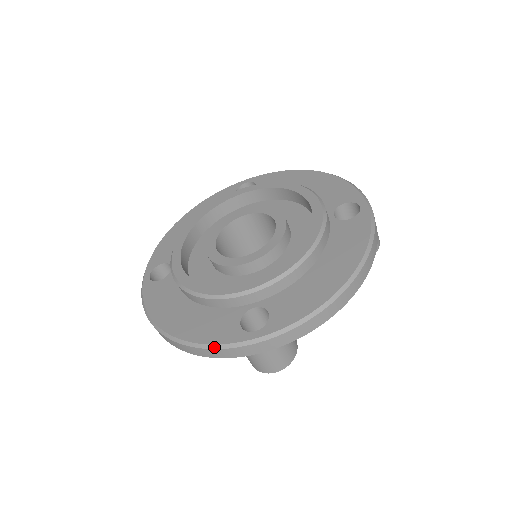
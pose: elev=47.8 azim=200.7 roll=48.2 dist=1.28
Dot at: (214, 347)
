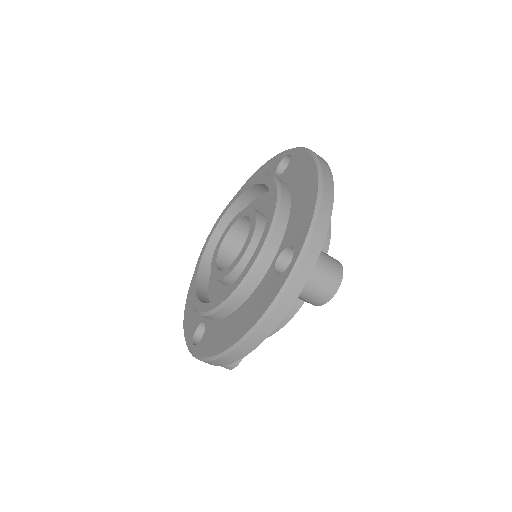
Dot at: (274, 304)
